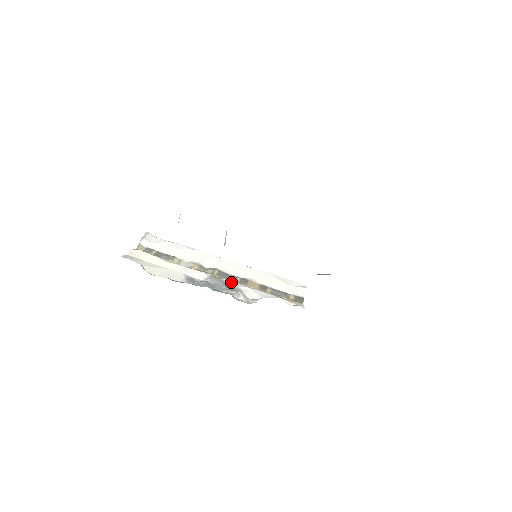
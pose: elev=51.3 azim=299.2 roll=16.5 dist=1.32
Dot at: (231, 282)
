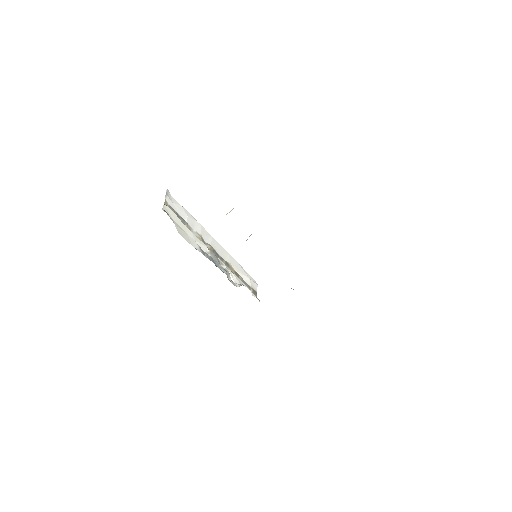
Dot at: (223, 263)
